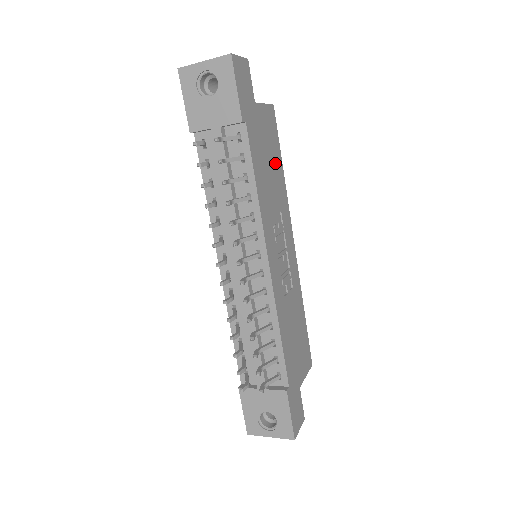
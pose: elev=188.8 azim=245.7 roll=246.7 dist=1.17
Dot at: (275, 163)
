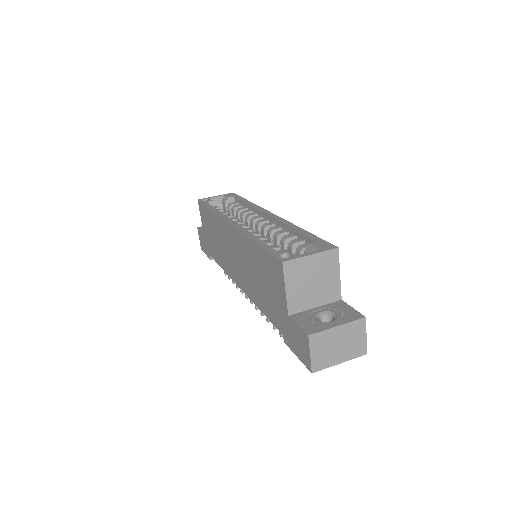
Dot at: occluded
